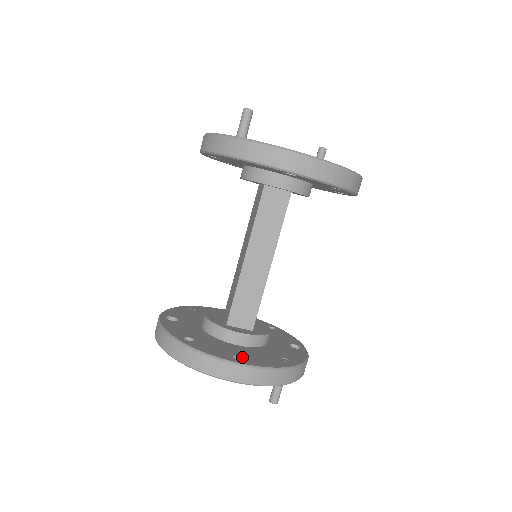
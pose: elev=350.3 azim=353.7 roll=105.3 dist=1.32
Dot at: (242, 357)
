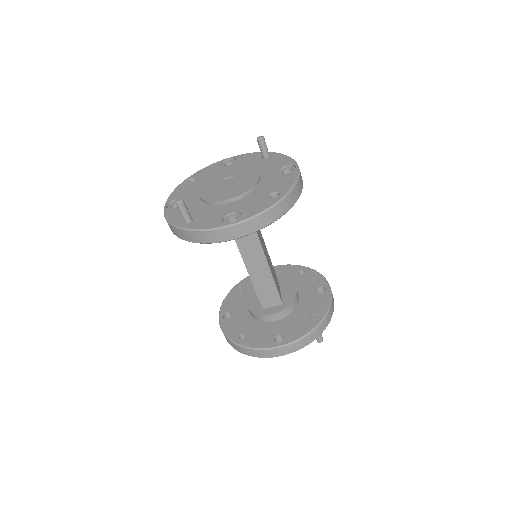
Dot at: (281, 335)
